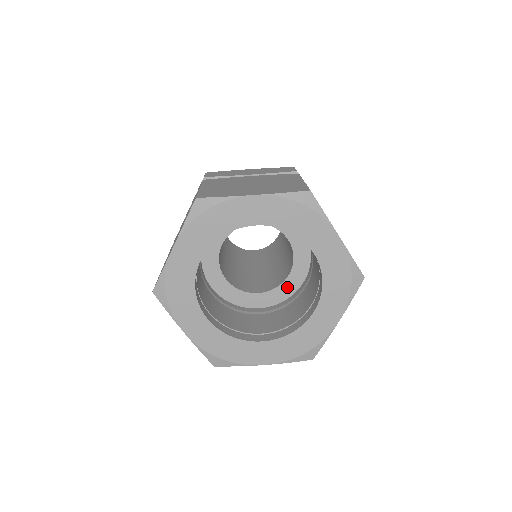
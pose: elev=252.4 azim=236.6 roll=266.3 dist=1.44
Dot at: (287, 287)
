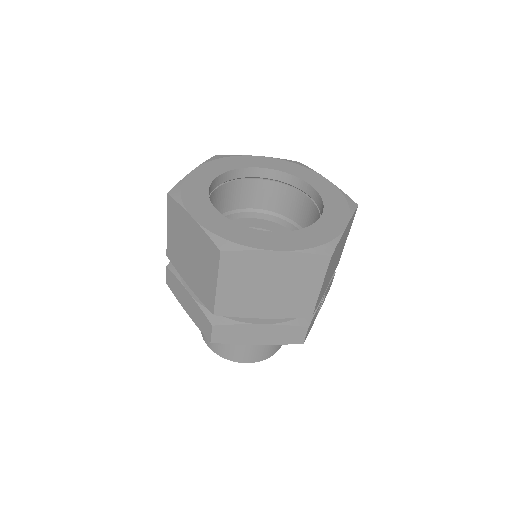
Dot at: occluded
